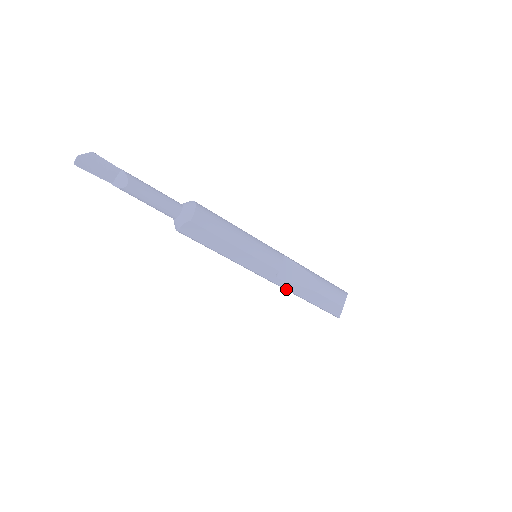
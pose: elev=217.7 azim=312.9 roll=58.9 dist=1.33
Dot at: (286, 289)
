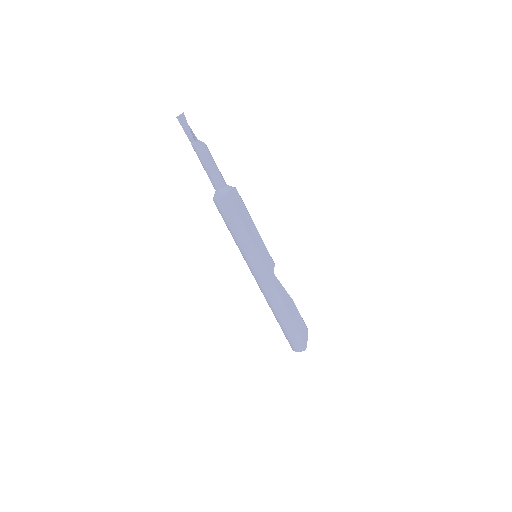
Dot at: (278, 291)
